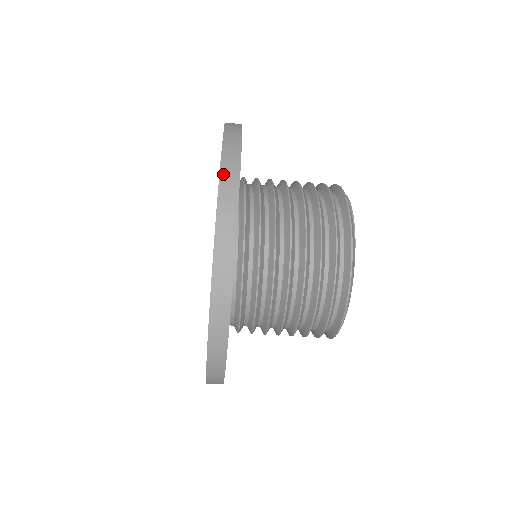
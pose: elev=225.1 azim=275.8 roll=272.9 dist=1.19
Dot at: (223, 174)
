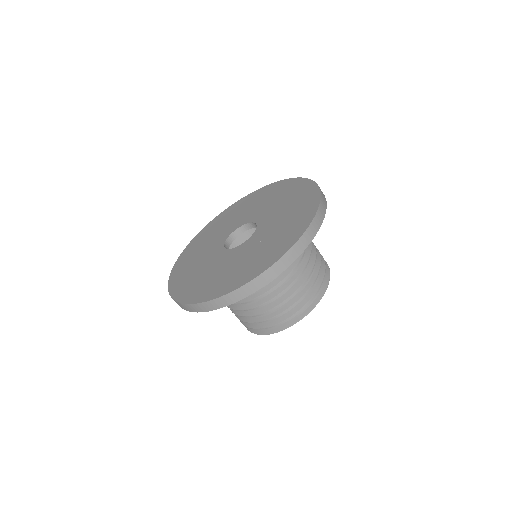
Dot at: occluded
